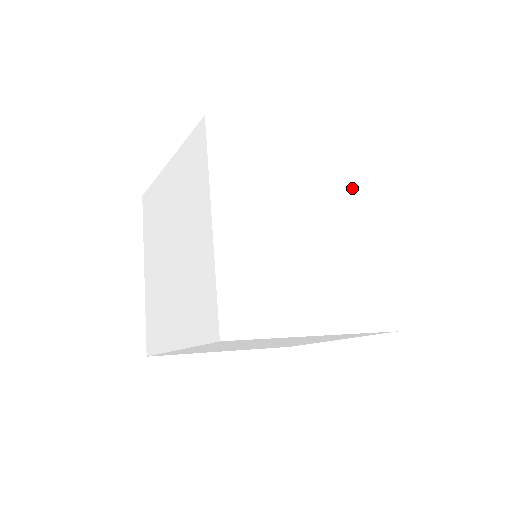
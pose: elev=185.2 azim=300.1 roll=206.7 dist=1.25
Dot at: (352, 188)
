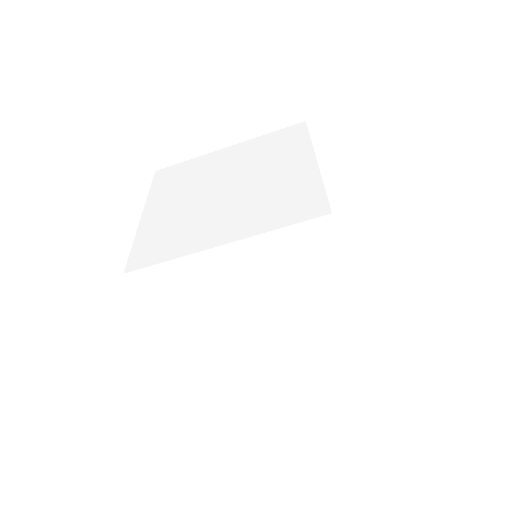
Dot at: occluded
